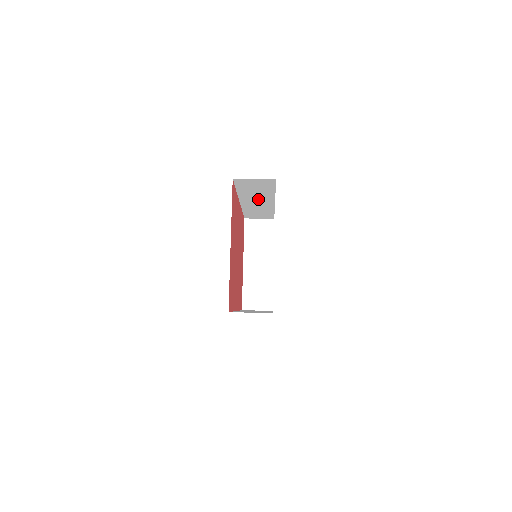
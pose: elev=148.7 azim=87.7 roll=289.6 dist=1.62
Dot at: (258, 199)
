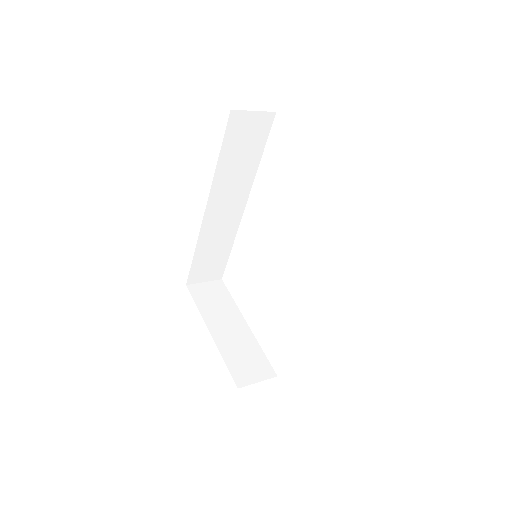
Dot at: (230, 196)
